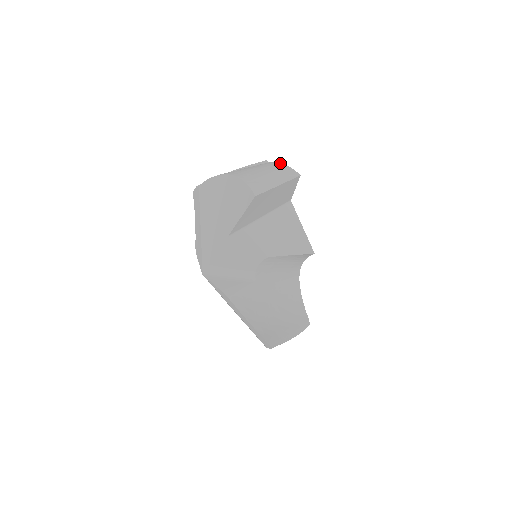
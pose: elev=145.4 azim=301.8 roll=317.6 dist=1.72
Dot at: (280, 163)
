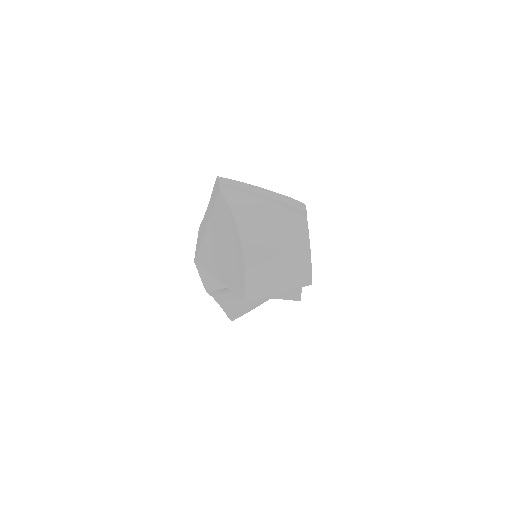
Dot at: (309, 245)
